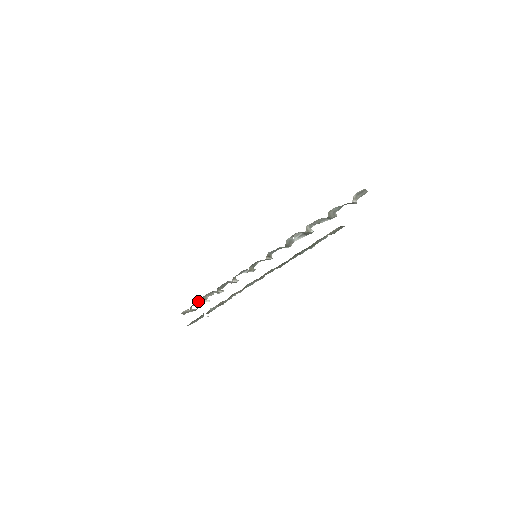
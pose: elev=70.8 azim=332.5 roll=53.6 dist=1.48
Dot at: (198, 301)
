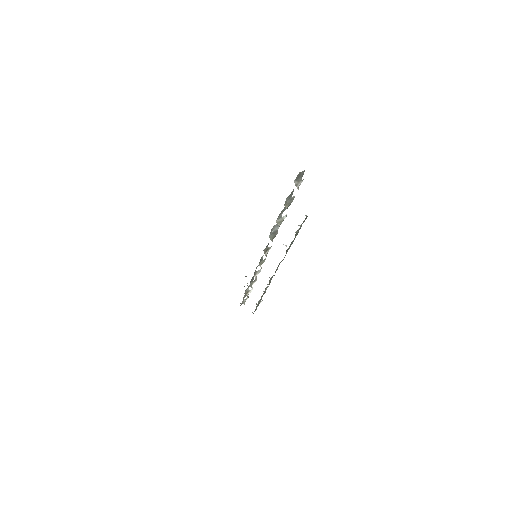
Dot at: (244, 295)
